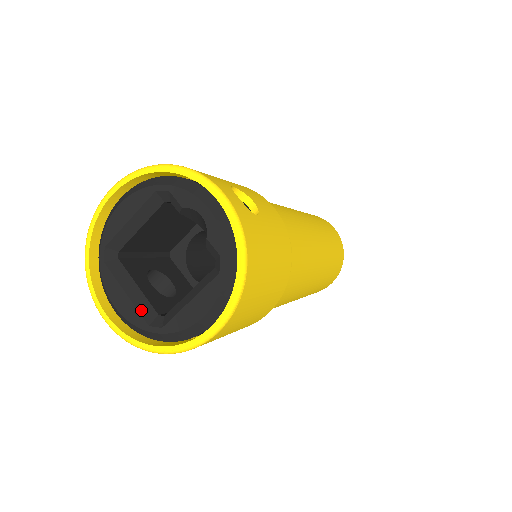
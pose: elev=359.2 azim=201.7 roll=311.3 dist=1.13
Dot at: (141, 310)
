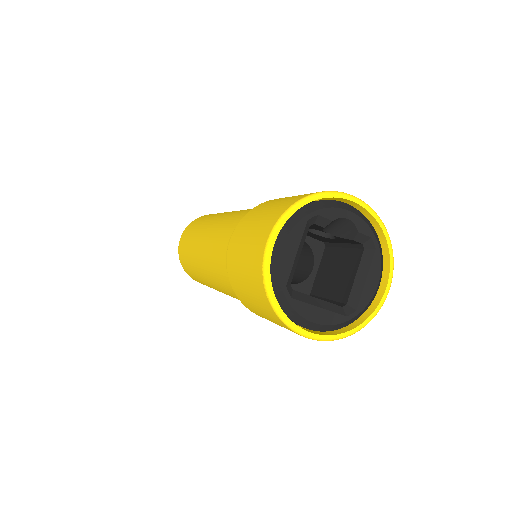
Dot at: (335, 311)
